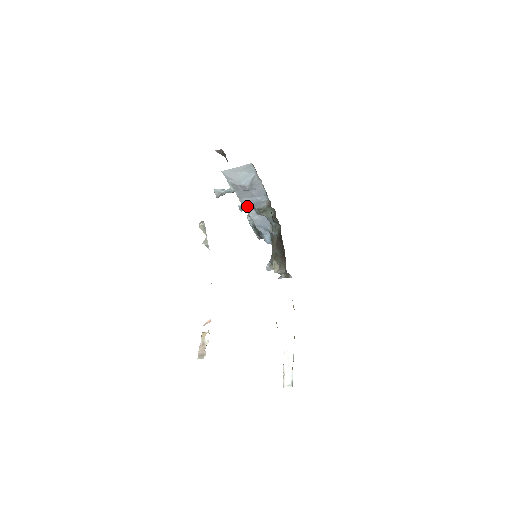
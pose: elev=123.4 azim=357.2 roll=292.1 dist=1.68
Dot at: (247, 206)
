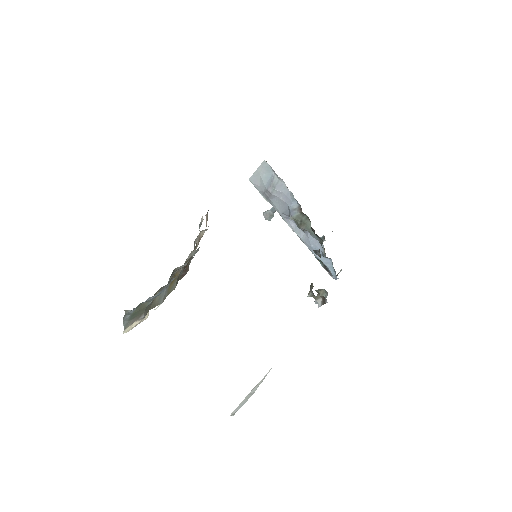
Dot at: (289, 222)
